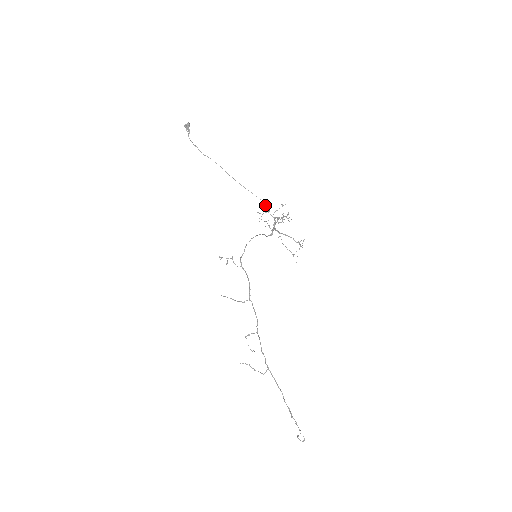
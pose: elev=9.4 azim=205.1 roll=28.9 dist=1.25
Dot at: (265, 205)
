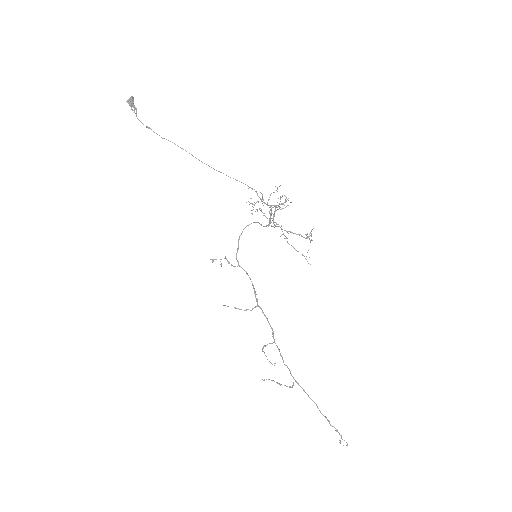
Dot at: (255, 191)
